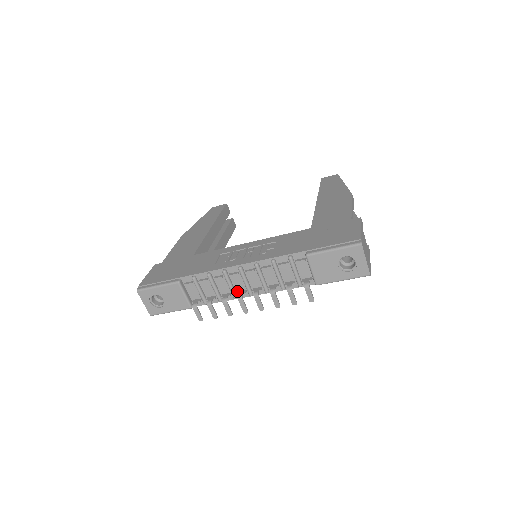
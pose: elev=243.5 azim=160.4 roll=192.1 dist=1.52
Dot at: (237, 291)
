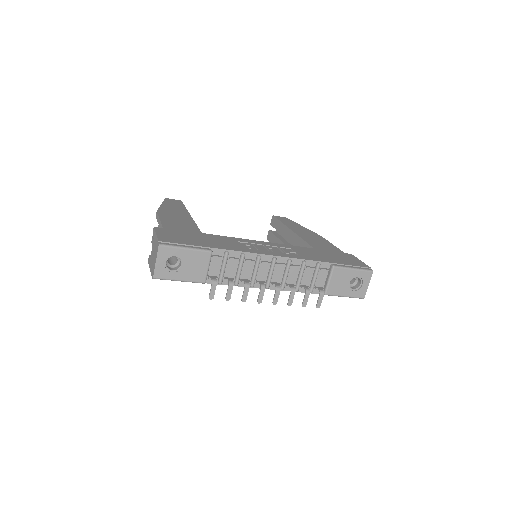
Dot at: (256, 280)
